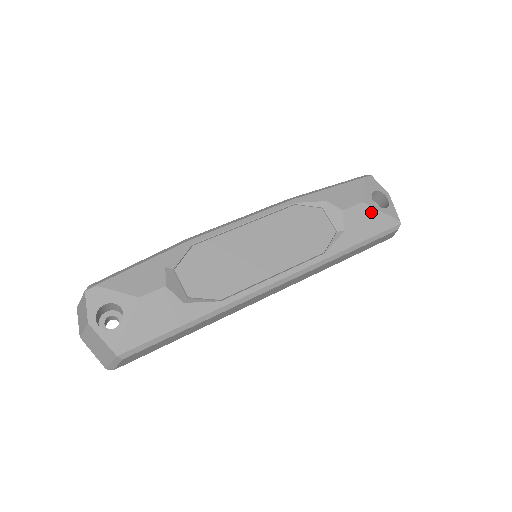
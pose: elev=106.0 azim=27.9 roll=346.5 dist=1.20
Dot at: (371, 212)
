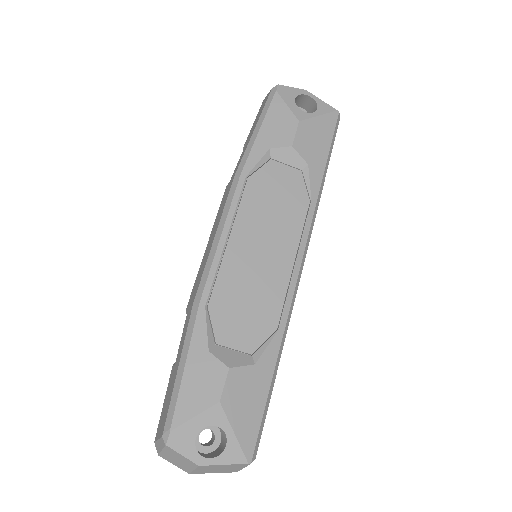
Dot at: (312, 124)
